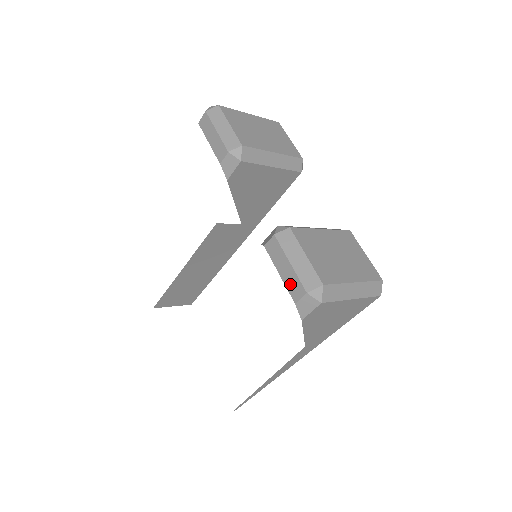
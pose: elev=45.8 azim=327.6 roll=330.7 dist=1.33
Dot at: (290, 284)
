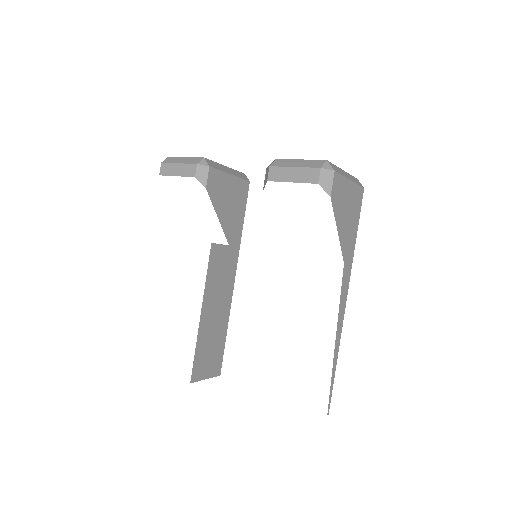
Dot at: (305, 178)
